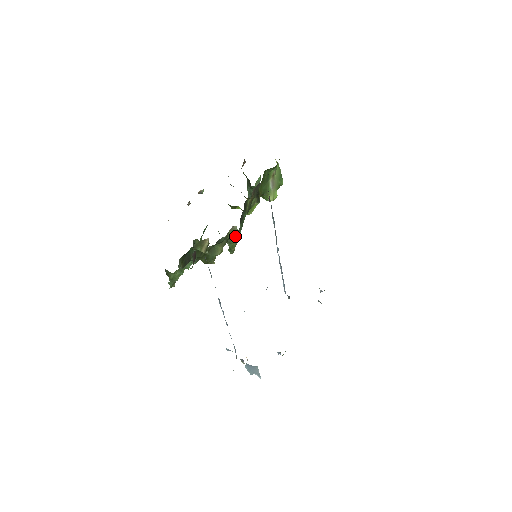
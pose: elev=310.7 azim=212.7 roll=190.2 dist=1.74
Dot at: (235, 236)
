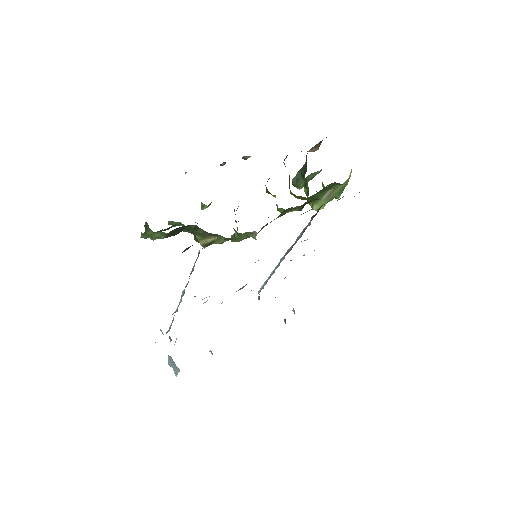
Dot at: occluded
